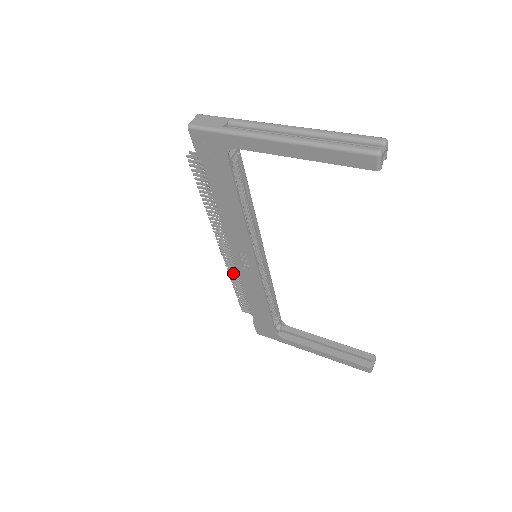
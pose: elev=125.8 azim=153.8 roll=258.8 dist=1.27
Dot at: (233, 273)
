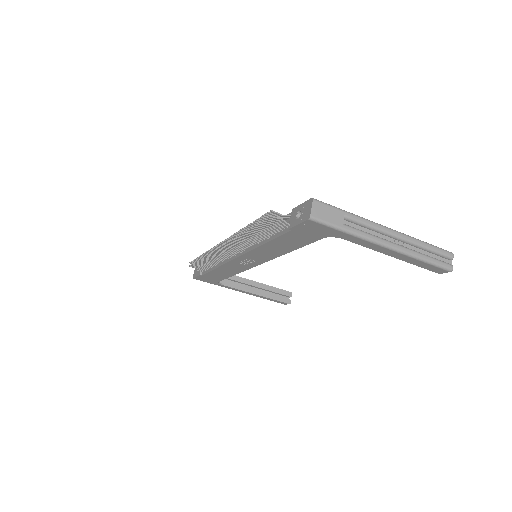
Dot at: (213, 256)
